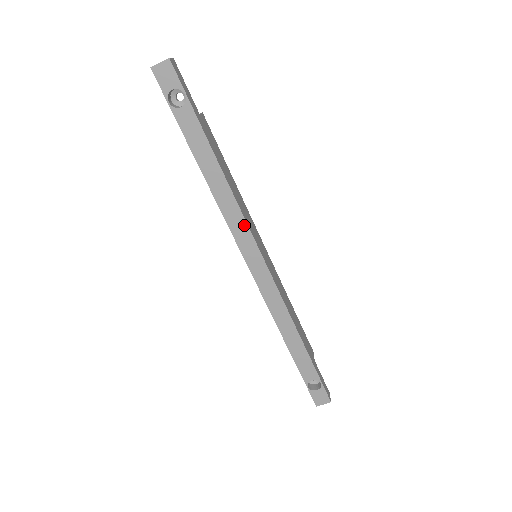
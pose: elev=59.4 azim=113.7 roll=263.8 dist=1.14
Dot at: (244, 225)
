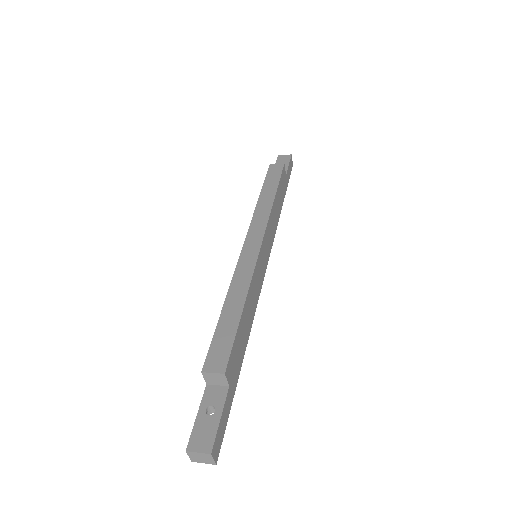
Dot at: occluded
